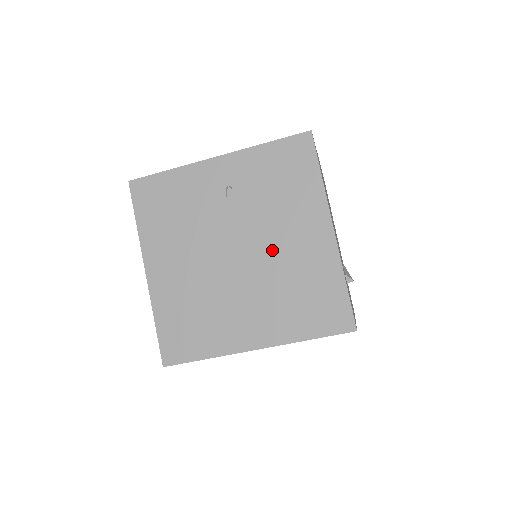
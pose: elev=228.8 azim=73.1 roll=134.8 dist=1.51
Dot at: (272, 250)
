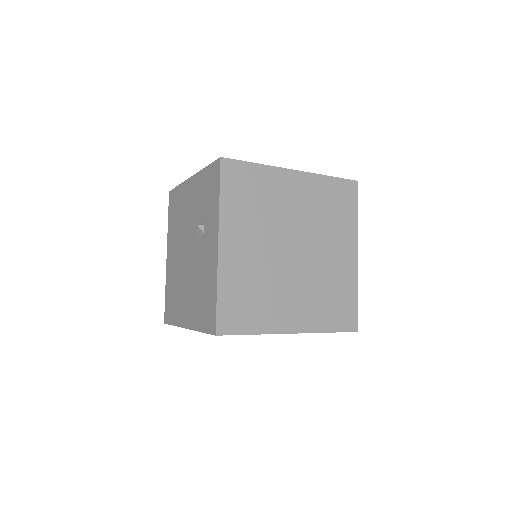
Dot at: occluded
